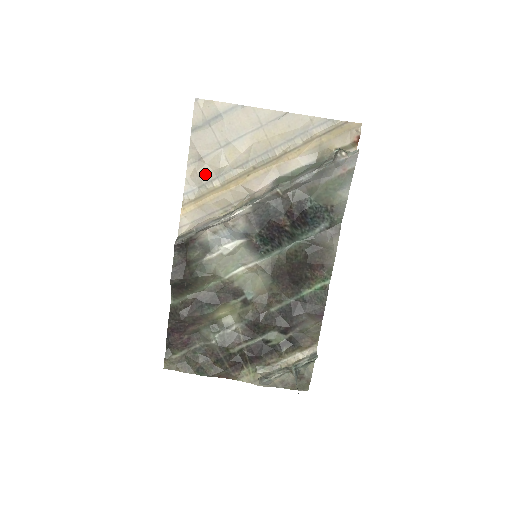
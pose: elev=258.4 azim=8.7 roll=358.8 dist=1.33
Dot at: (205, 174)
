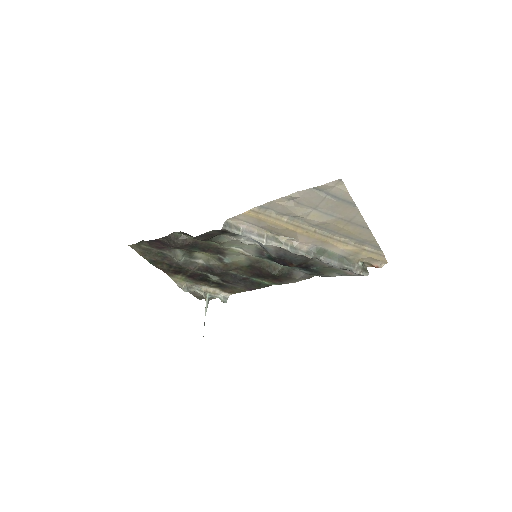
Dot at: (286, 210)
